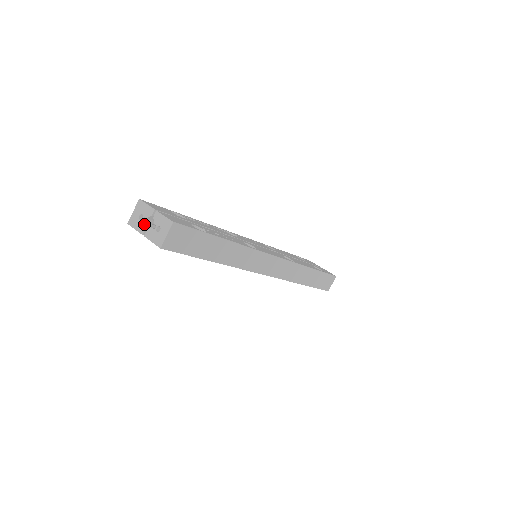
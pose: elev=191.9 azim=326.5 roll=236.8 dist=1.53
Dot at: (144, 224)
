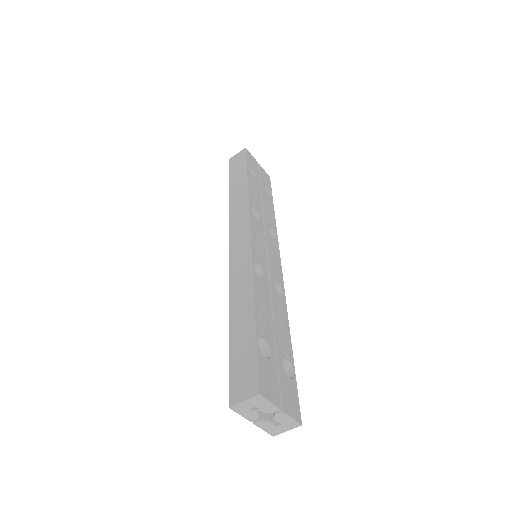
Dot at: (258, 416)
